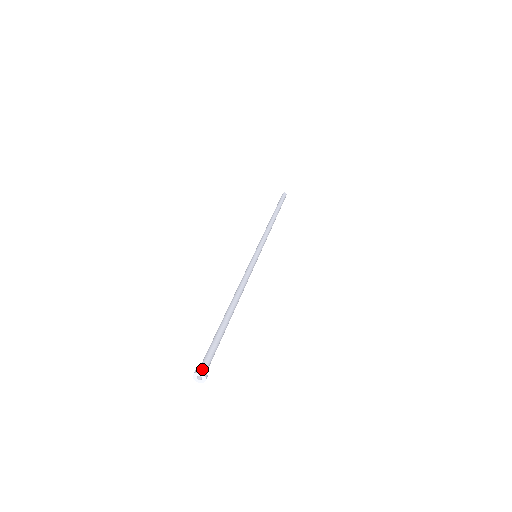
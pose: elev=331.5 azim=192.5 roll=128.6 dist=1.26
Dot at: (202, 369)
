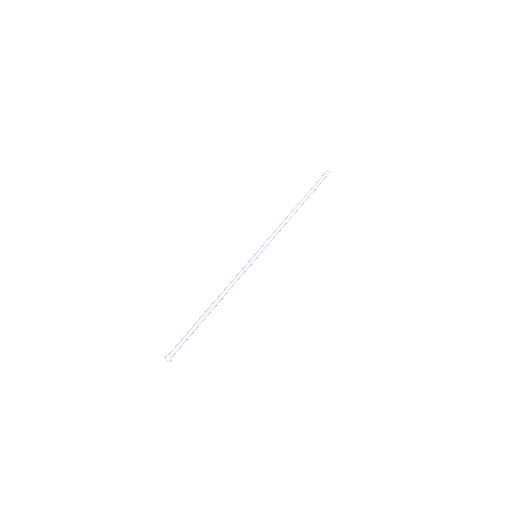
Dot at: (171, 357)
